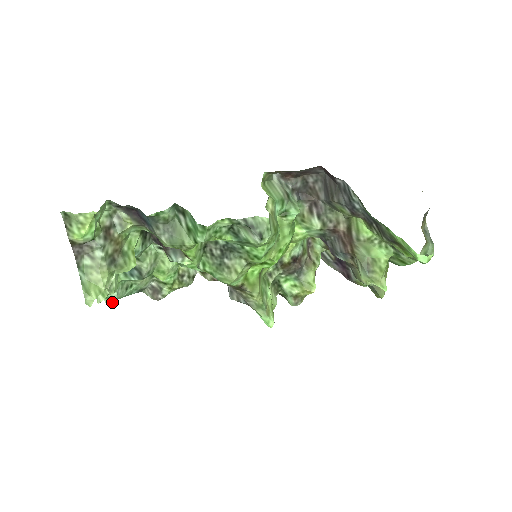
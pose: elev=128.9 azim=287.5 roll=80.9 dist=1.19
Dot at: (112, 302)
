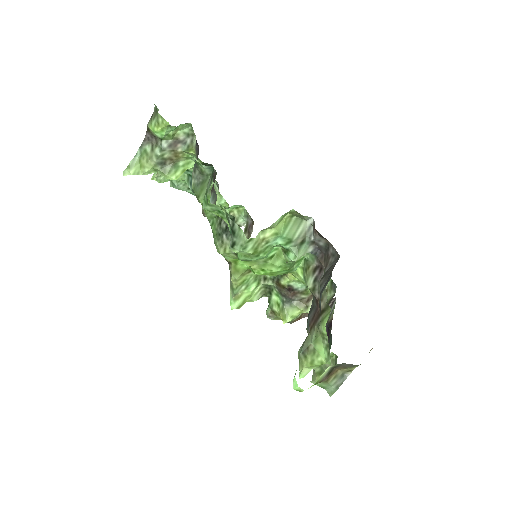
Dot at: (174, 187)
